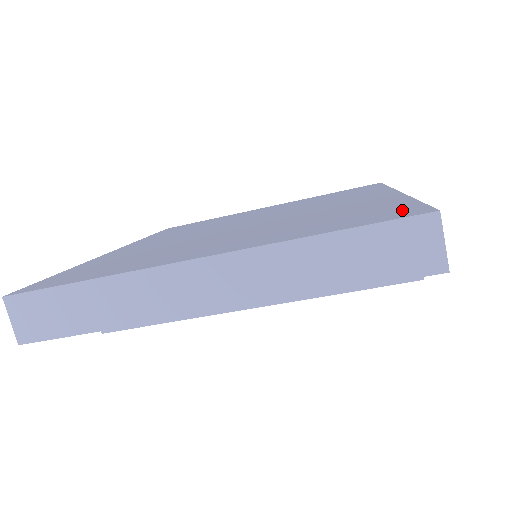
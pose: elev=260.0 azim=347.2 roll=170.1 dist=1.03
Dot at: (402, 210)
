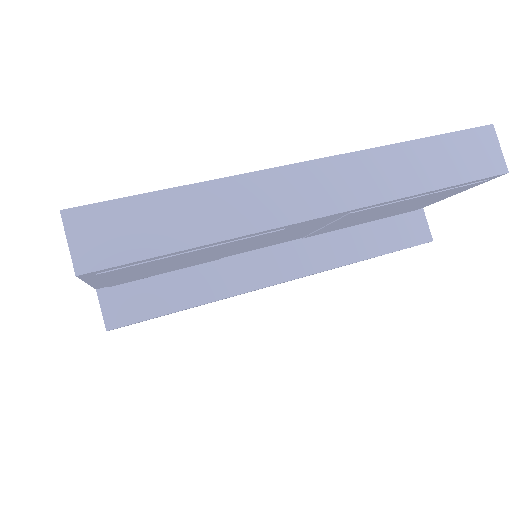
Dot at: occluded
